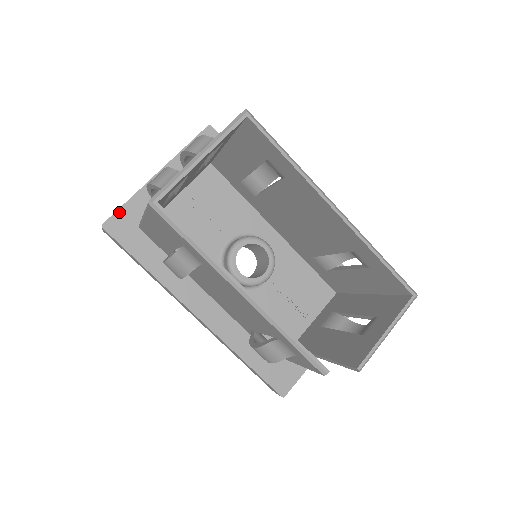
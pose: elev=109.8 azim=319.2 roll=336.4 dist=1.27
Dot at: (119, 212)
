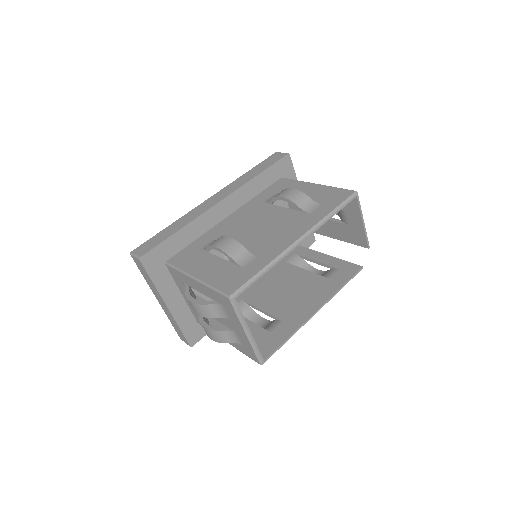
Dot at: (186, 335)
